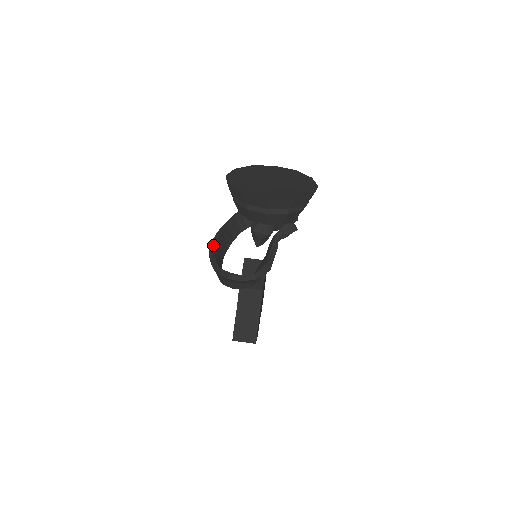
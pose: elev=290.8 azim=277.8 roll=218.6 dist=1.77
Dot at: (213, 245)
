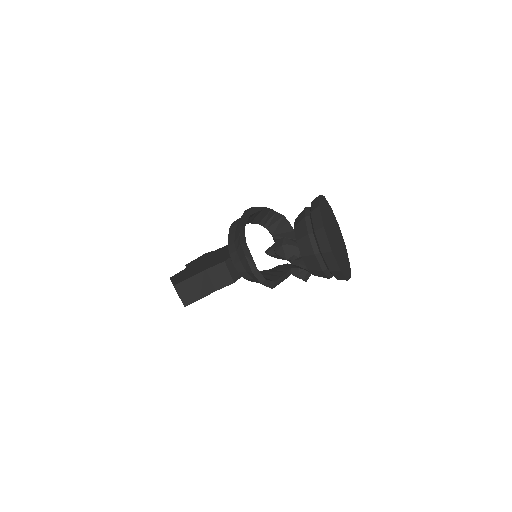
Dot at: (246, 214)
